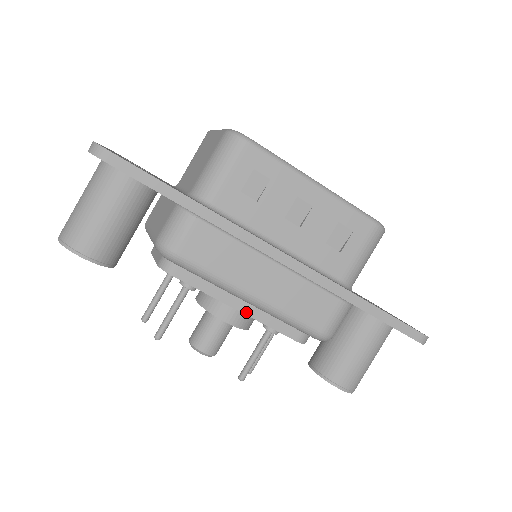
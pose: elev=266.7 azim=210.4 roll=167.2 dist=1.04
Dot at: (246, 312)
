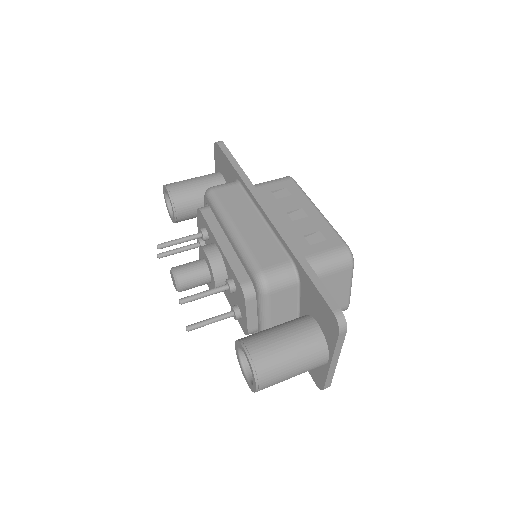
Dot at: (223, 249)
